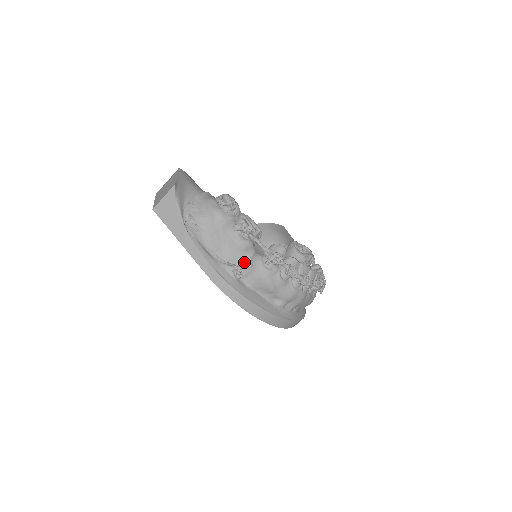
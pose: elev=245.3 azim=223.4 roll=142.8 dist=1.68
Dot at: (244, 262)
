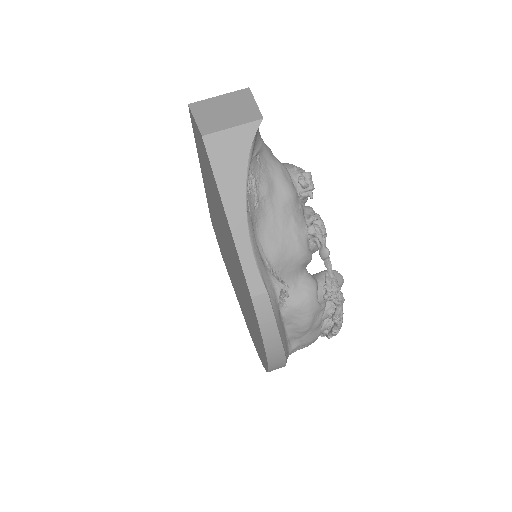
Dot at: (292, 281)
